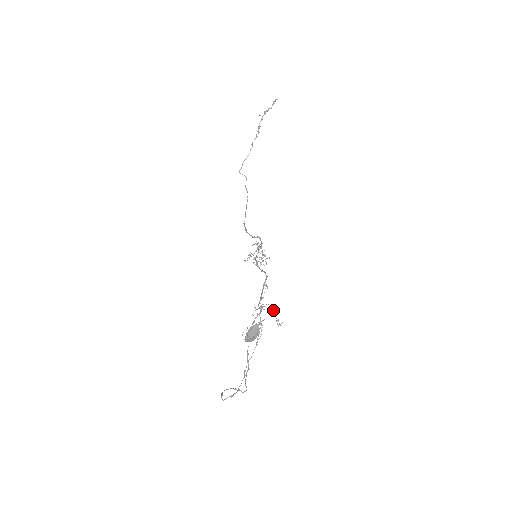
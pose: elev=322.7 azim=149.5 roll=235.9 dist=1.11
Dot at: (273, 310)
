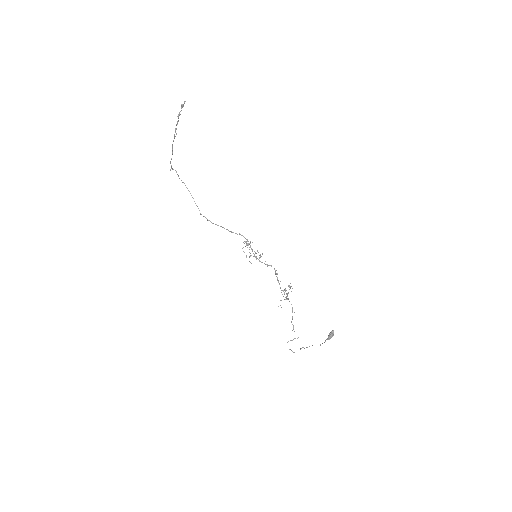
Dot at: (289, 286)
